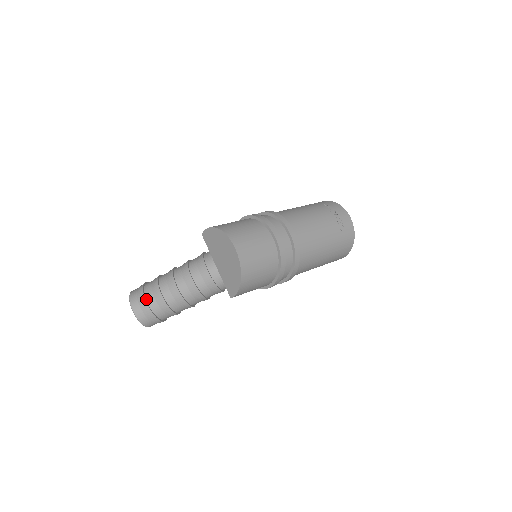
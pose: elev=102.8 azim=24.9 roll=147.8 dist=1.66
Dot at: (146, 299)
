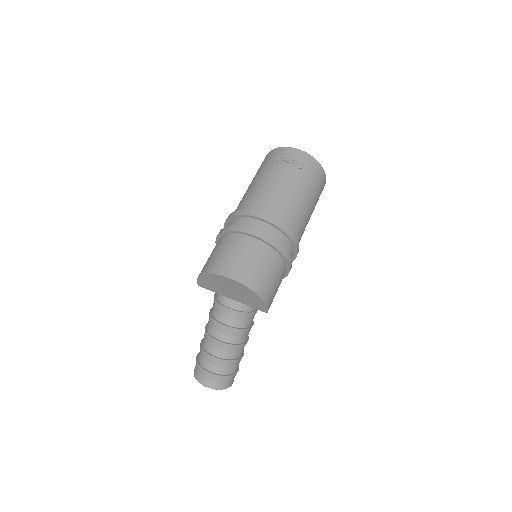
Dot at: (208, 370)
